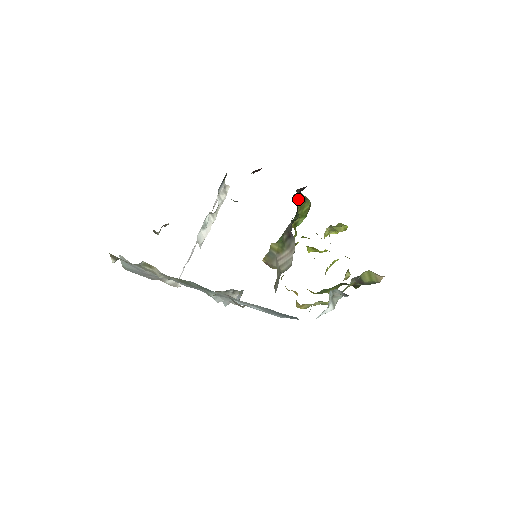
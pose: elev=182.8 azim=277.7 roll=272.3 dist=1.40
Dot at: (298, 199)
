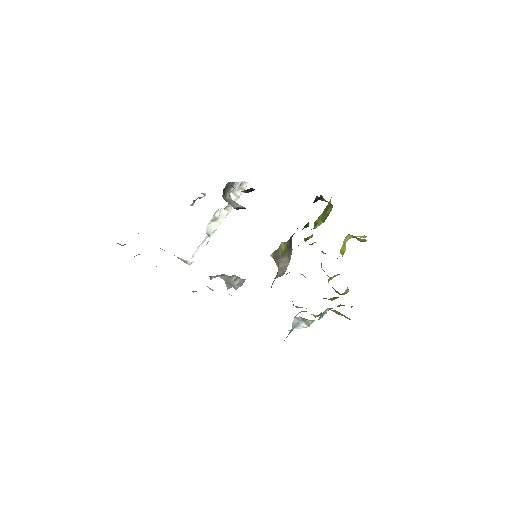
Dot at: occluded
